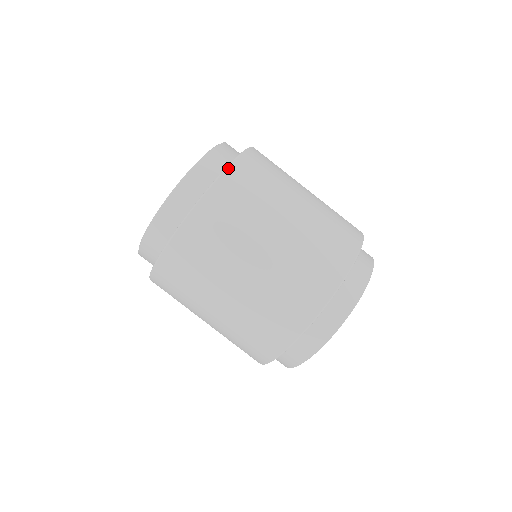
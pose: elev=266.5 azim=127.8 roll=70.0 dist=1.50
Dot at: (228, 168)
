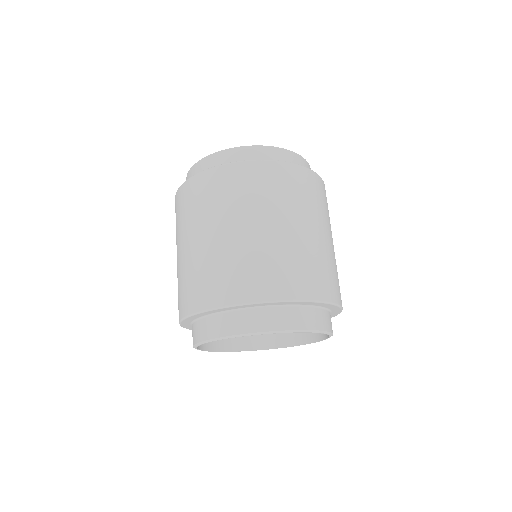
Dot at: (243, 162)
